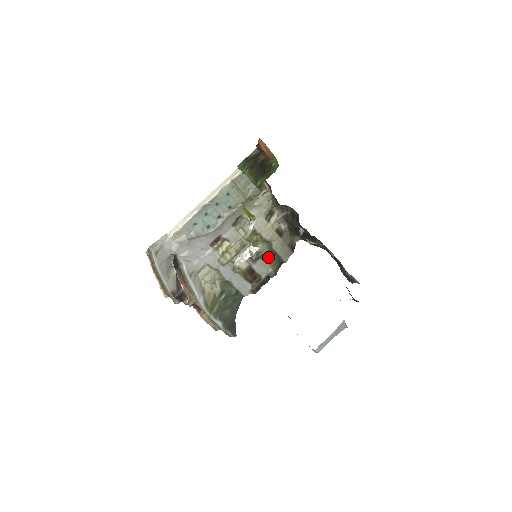
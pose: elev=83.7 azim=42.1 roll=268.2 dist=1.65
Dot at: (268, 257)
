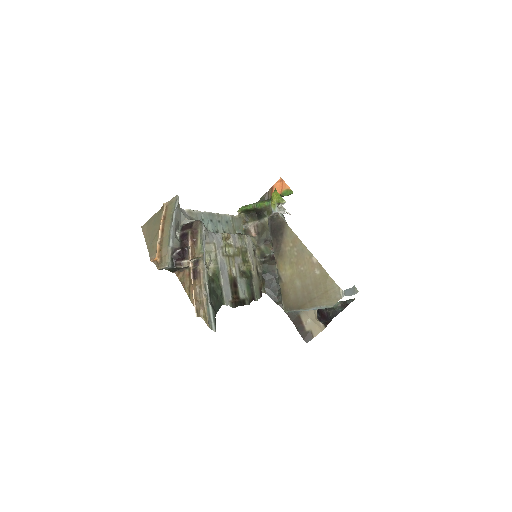
Dot at: (248, 283)
